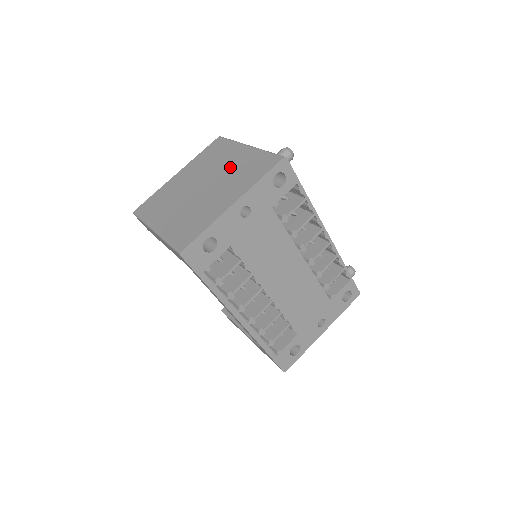
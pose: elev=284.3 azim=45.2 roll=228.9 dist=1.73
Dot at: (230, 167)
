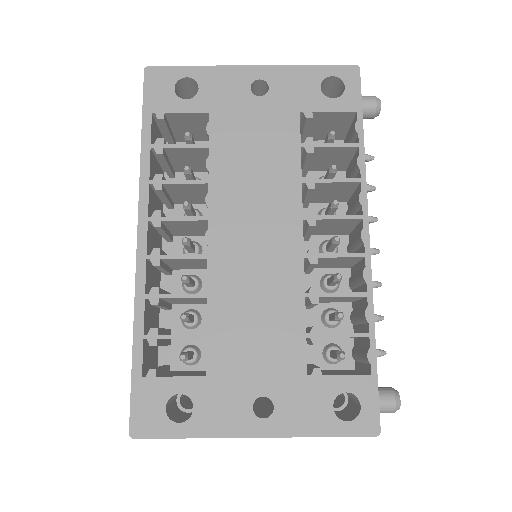
Dot at: occluded
